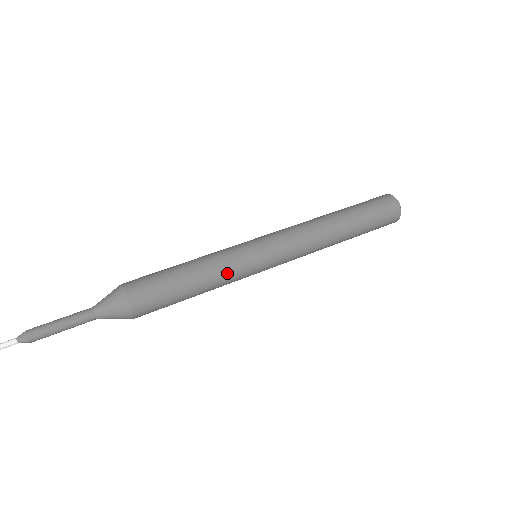
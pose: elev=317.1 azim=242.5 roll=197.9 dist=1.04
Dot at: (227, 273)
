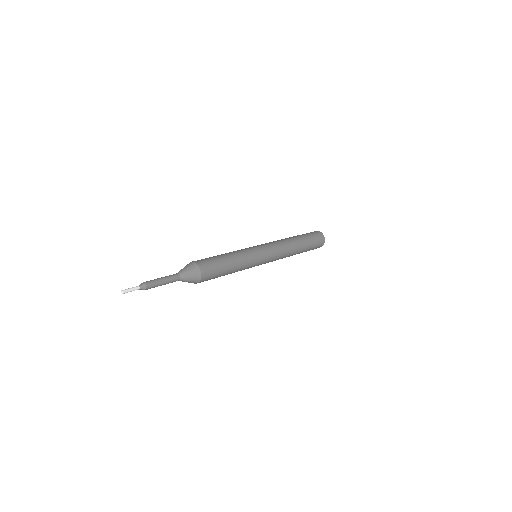
Dot at: (246, 266)
